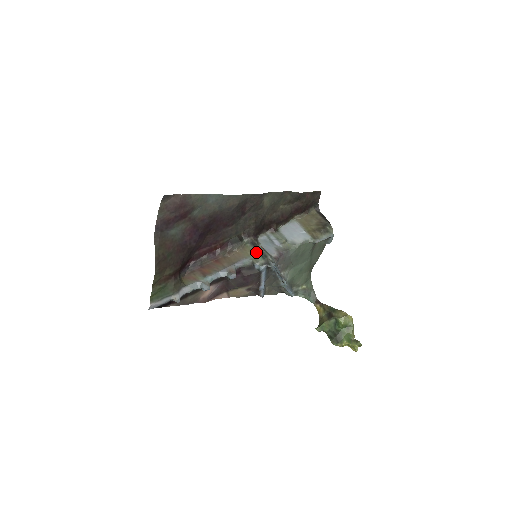
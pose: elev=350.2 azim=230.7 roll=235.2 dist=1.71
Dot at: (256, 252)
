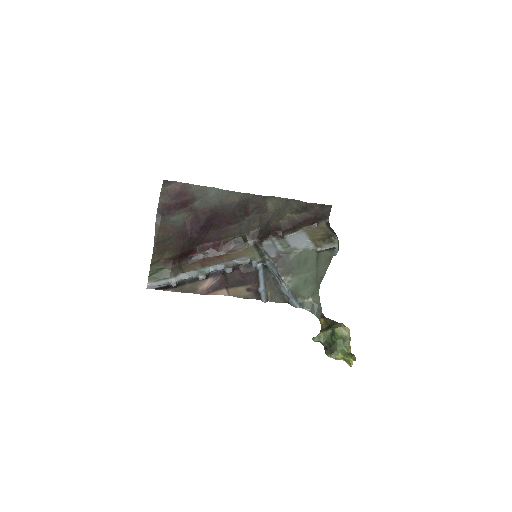
Dot at: (256, 252)
